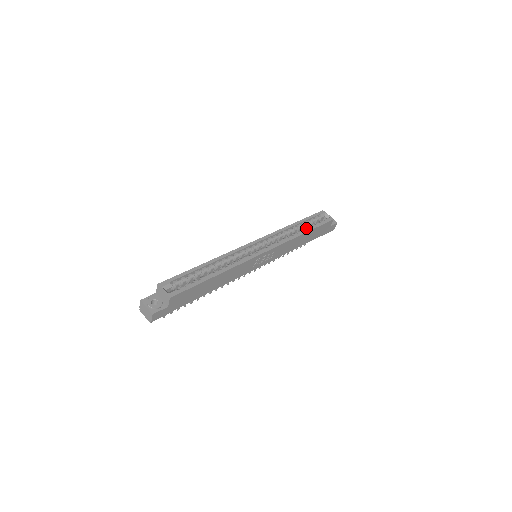
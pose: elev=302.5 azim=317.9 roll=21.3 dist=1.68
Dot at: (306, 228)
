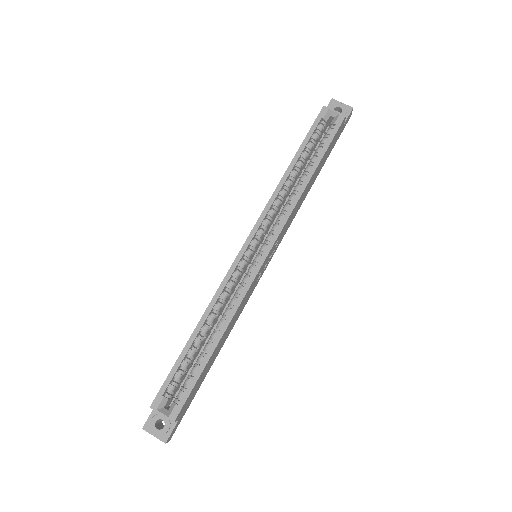
Dot at: (309, 162)
